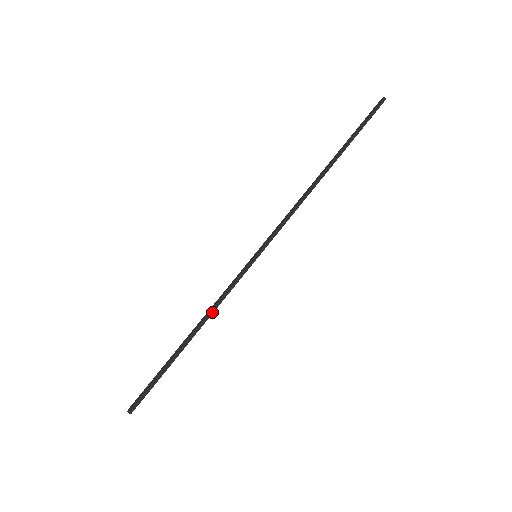
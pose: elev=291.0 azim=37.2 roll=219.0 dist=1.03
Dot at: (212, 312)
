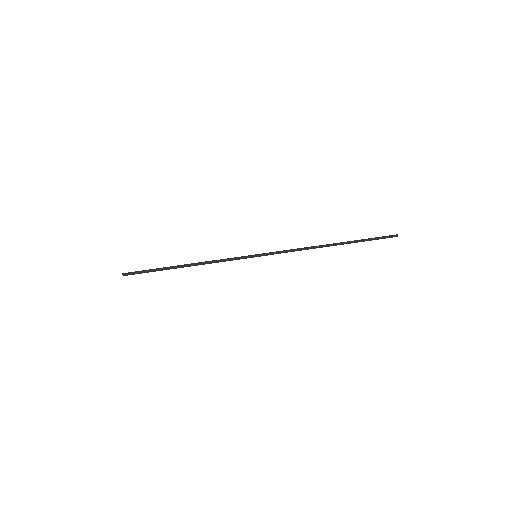
Dot at: (208, 261)
